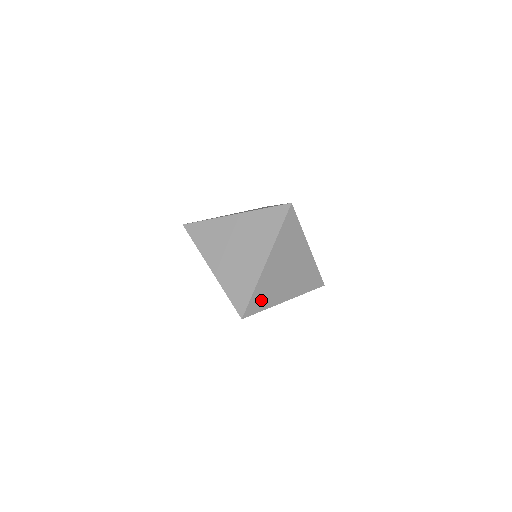
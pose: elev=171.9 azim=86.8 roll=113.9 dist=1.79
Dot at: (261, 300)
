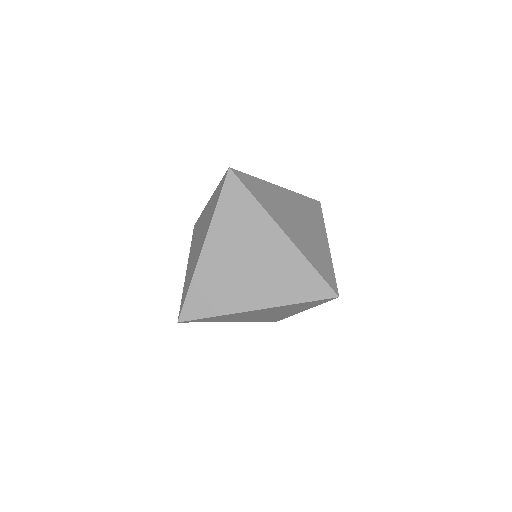
Dot at: (206, 301)
